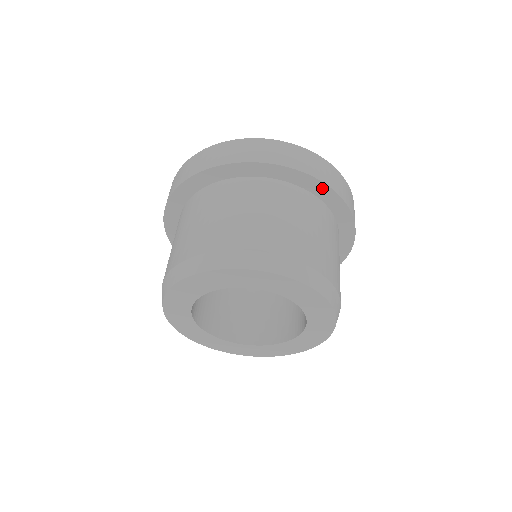
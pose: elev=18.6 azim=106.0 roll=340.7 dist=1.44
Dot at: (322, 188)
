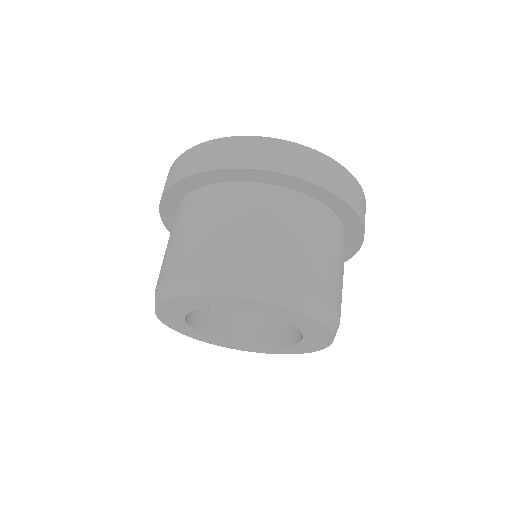
Dot at: (333, 199)
